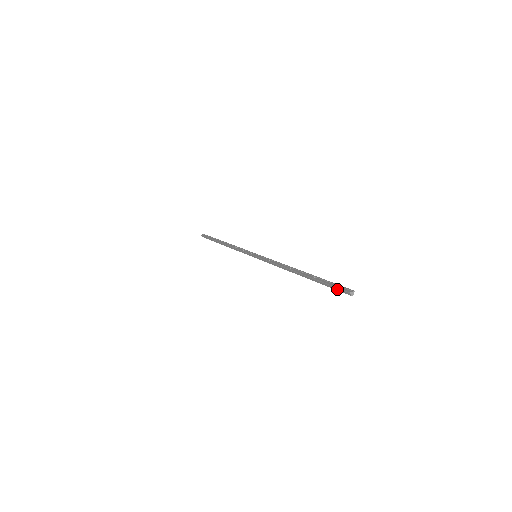
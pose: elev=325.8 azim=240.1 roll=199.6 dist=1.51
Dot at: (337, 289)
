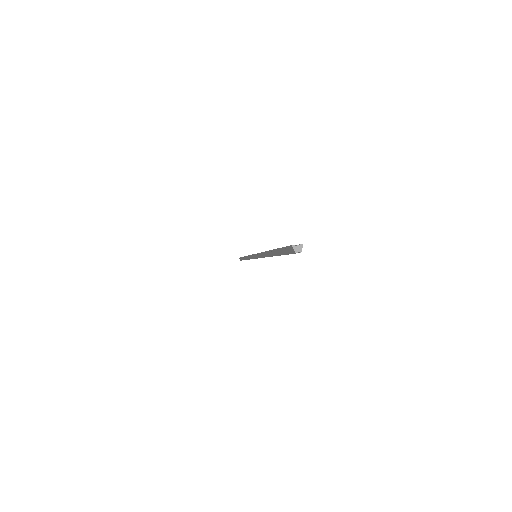
Dot at: (286, 251)
